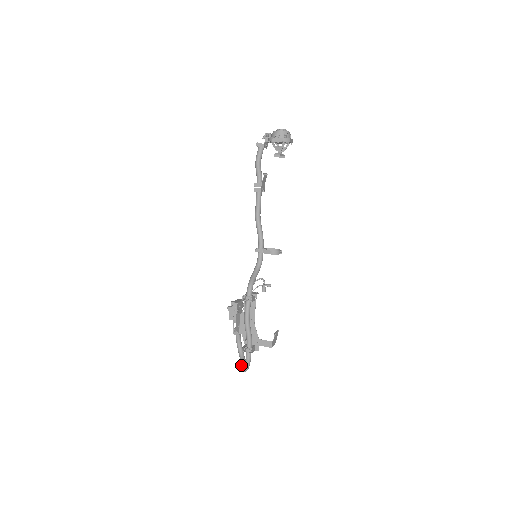
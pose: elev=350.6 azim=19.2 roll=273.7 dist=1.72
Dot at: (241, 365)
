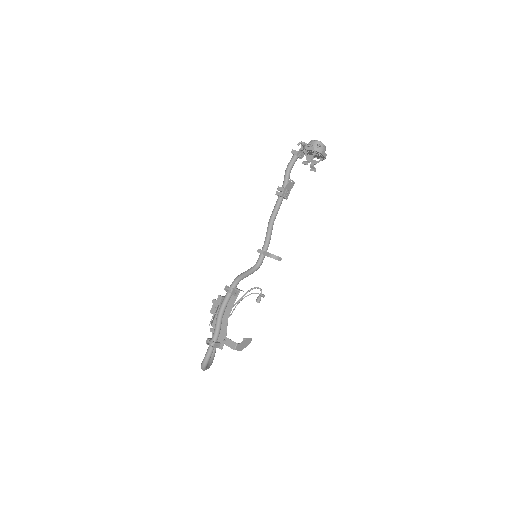
Dot at: occluded
